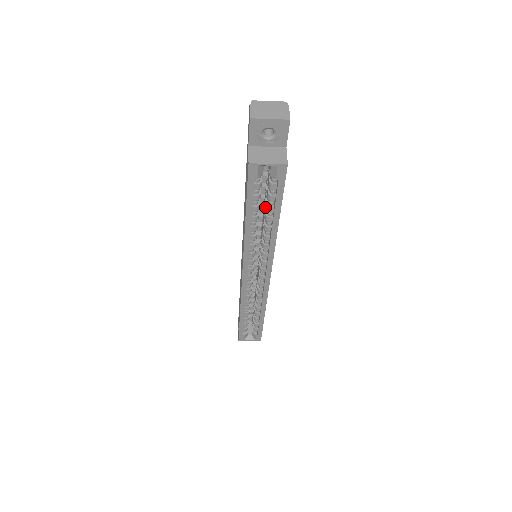
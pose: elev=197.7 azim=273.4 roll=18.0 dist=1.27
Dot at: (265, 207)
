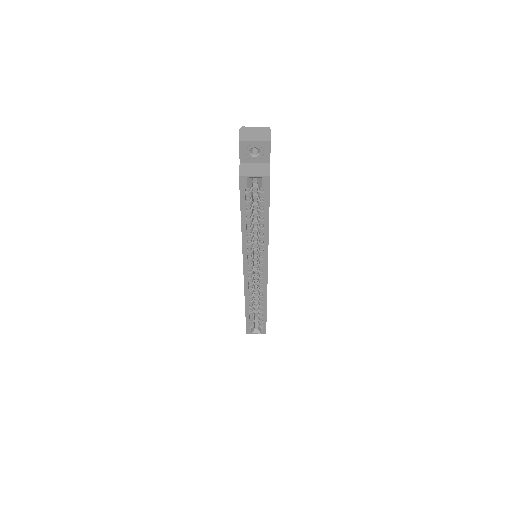
Dot at: occluded
